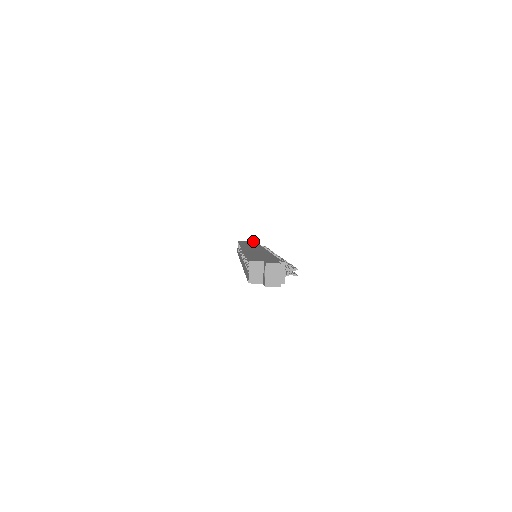
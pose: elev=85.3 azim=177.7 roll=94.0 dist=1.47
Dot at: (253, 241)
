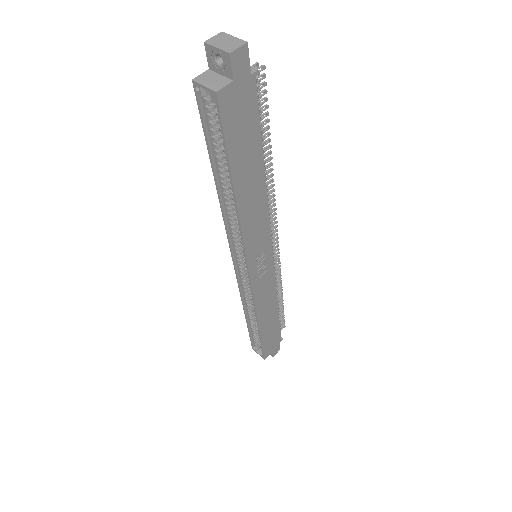
Dot at: occluded
